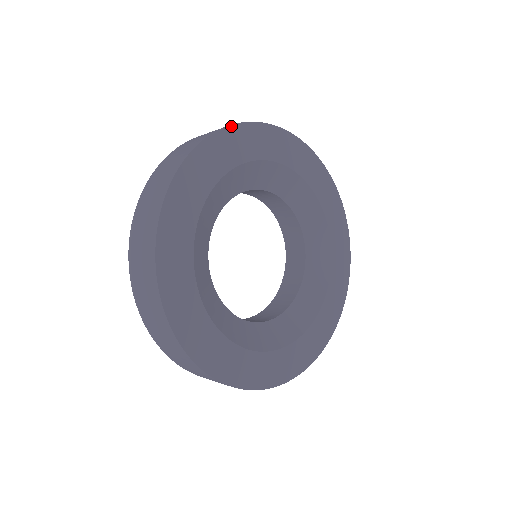
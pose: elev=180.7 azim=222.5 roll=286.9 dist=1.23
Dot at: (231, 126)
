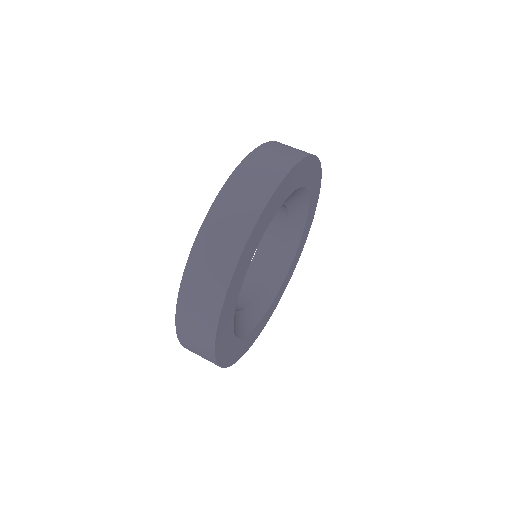
Dot at: (249, 238)
